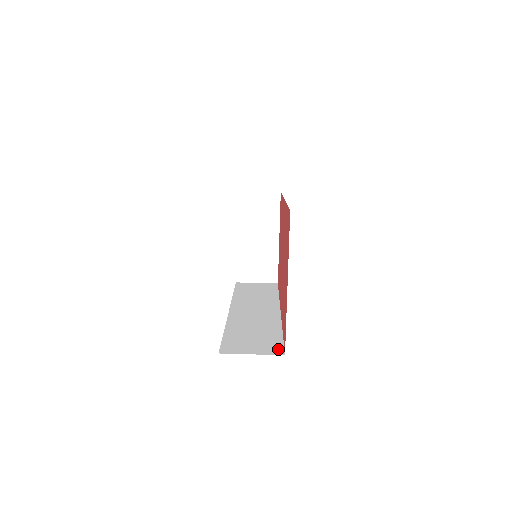
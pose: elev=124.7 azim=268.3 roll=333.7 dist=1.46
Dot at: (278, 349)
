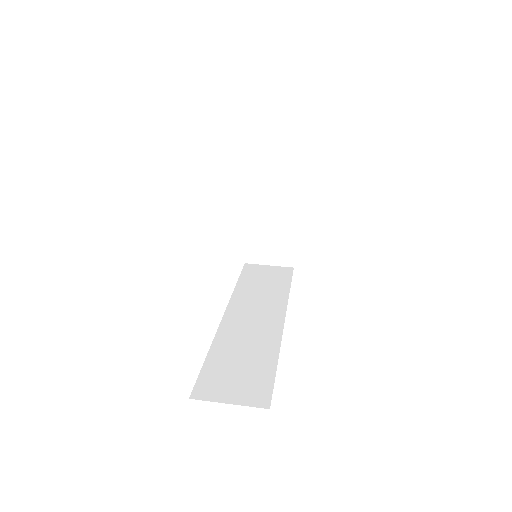
Dot at: (264, 396)
